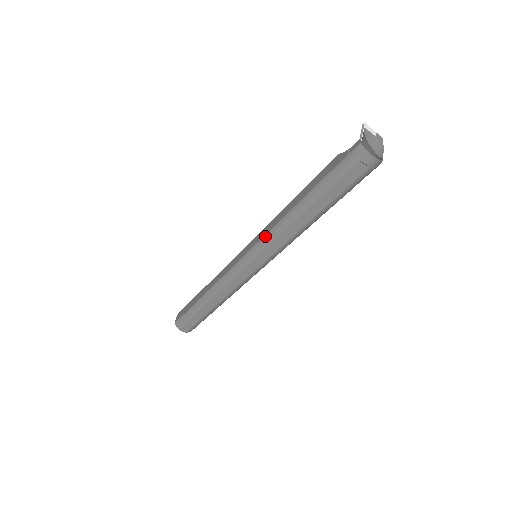
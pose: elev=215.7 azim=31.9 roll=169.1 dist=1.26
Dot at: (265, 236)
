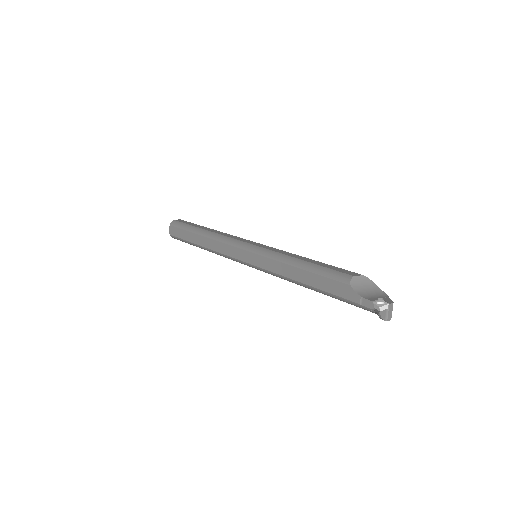
Dot at: (270, 272)
